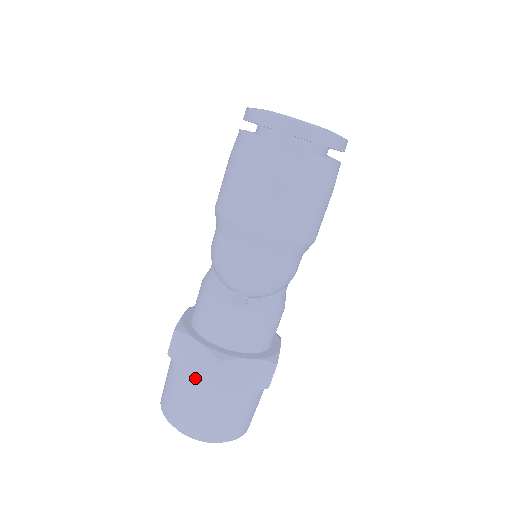
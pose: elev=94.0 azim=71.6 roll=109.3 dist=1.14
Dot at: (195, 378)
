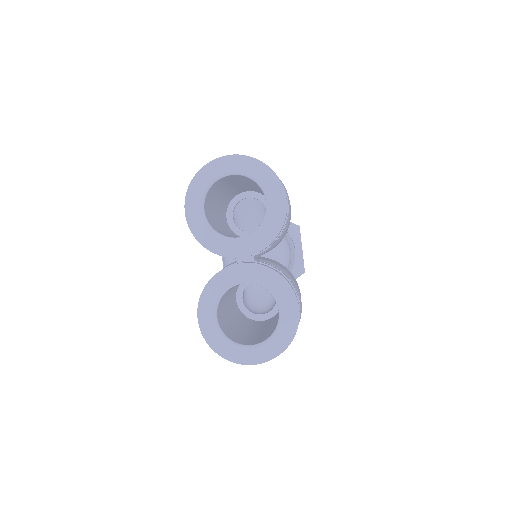
Dot at: occluded
